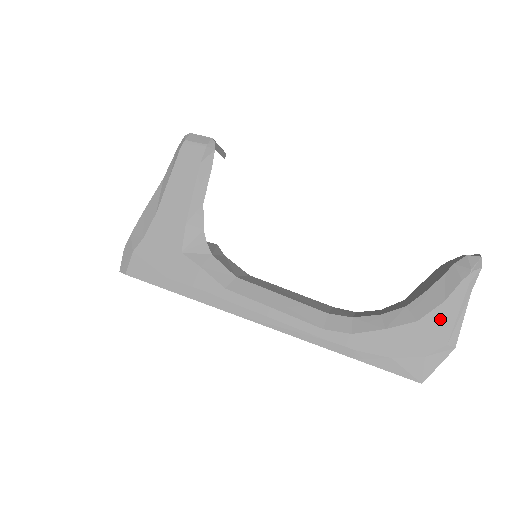
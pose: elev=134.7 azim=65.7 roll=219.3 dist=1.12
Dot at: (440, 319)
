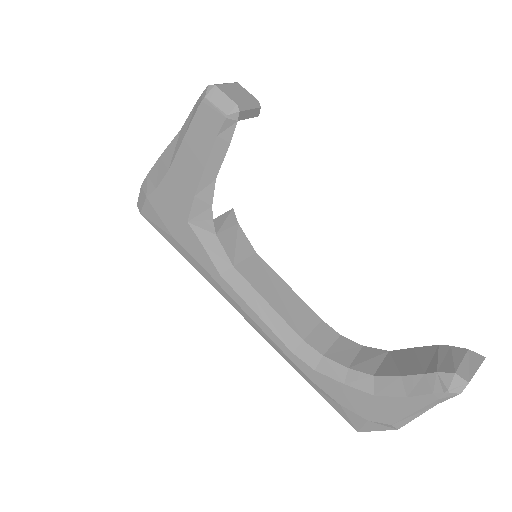
Dot at: (395, 406)
